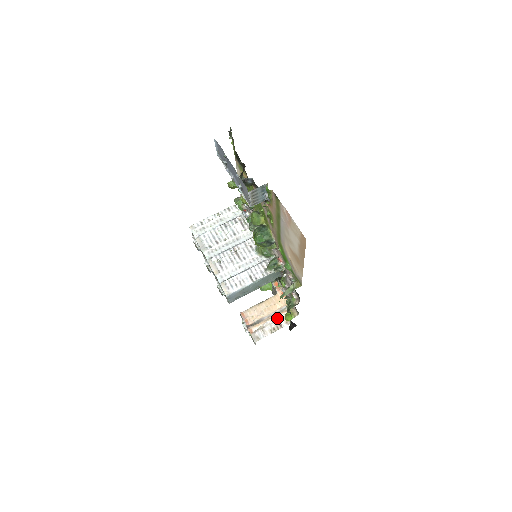
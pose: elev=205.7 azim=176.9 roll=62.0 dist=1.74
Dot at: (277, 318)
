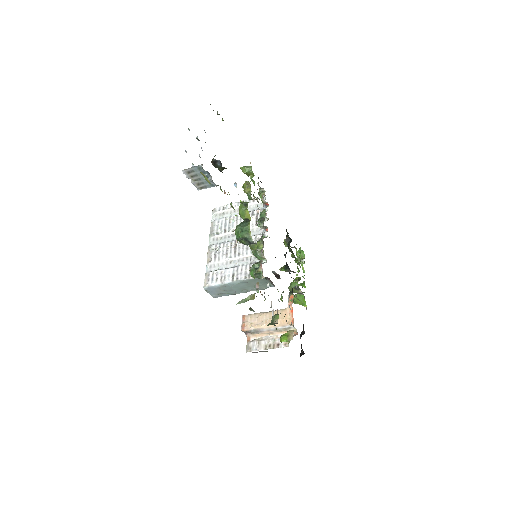
Dot at: (279, 335)
